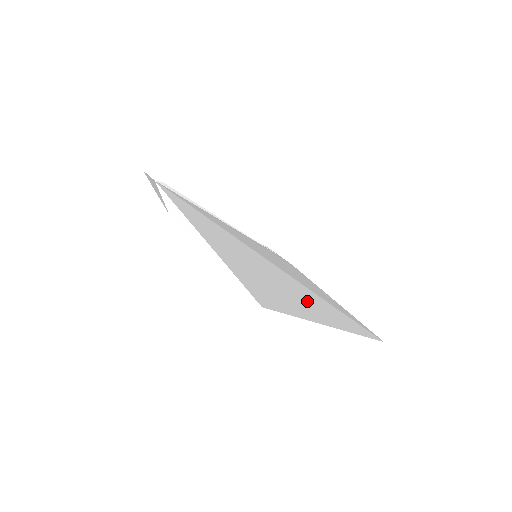
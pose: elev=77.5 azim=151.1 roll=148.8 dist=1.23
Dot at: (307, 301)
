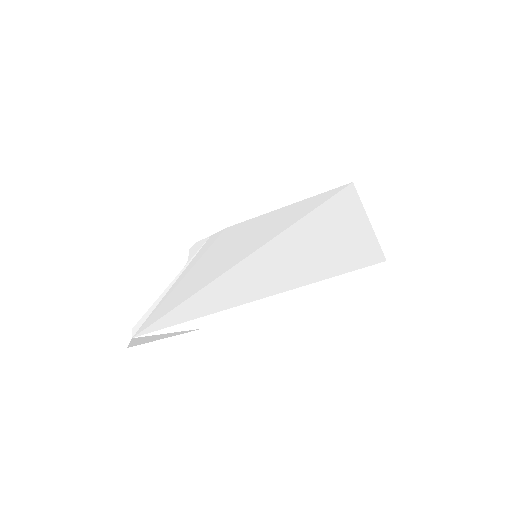
Dot at: (330, 226)
